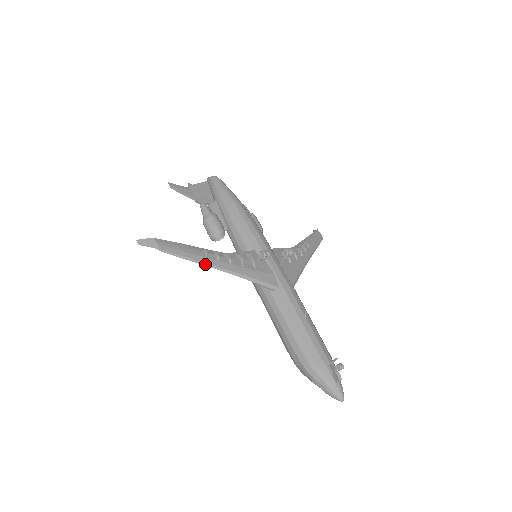
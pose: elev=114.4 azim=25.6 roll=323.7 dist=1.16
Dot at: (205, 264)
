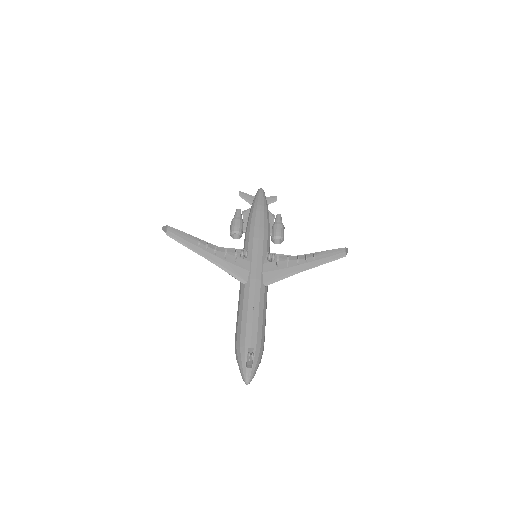
Dot at: (194, 251)
